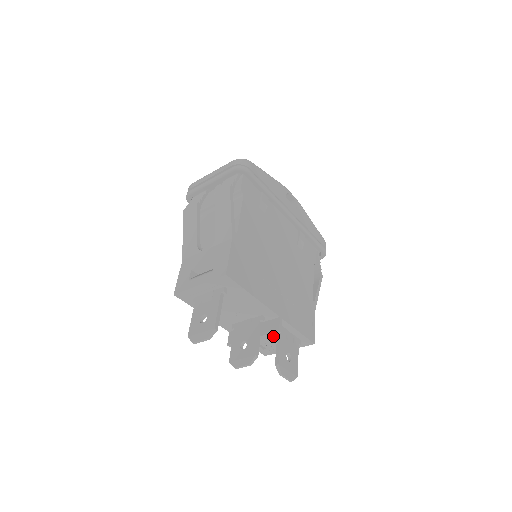
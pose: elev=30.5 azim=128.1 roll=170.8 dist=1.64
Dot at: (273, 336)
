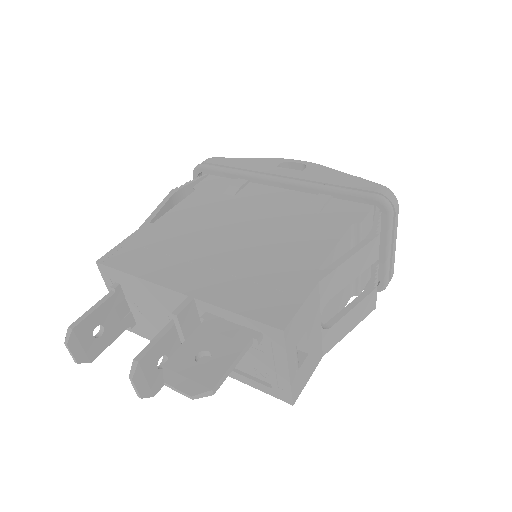
Dot at: occluded
